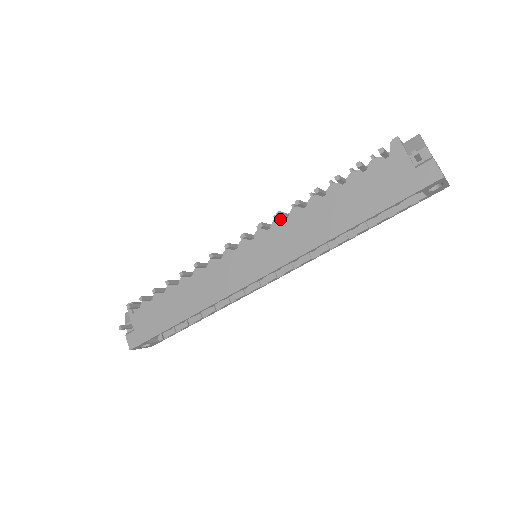
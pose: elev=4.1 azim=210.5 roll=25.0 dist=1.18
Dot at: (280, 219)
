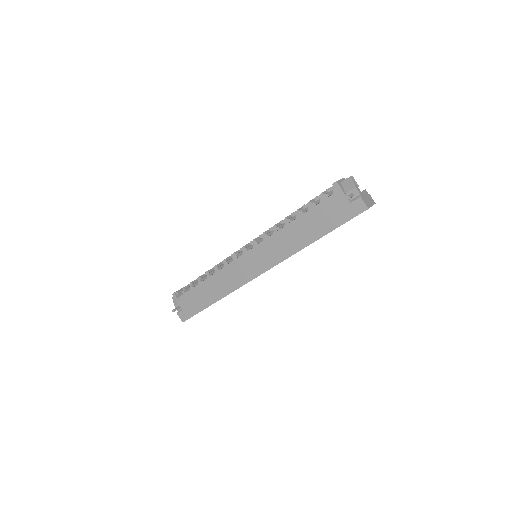
Dot at: occluded
